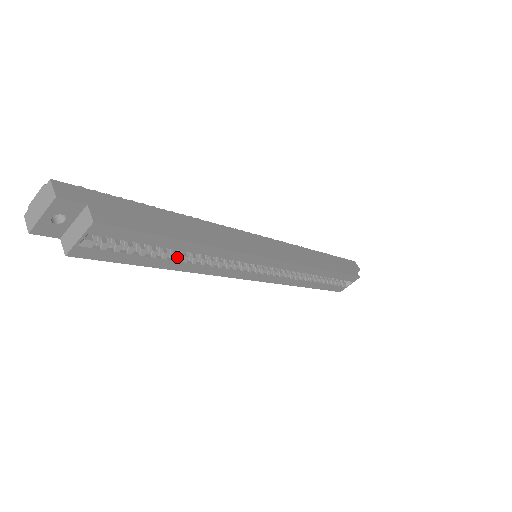
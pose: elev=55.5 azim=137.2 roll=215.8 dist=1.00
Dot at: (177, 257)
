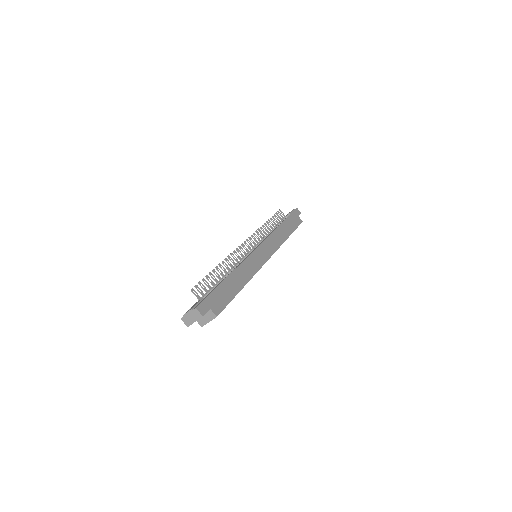
Dot at: occluded
